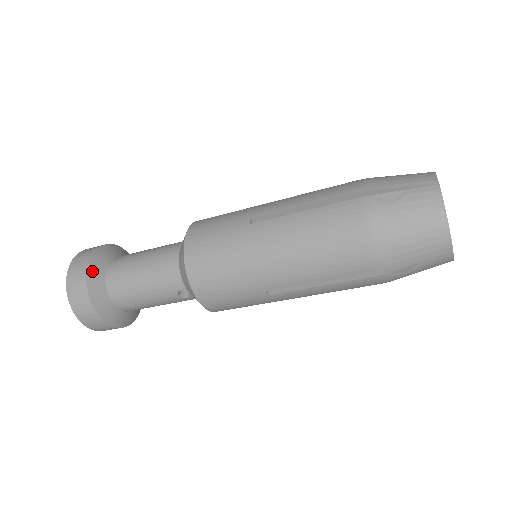
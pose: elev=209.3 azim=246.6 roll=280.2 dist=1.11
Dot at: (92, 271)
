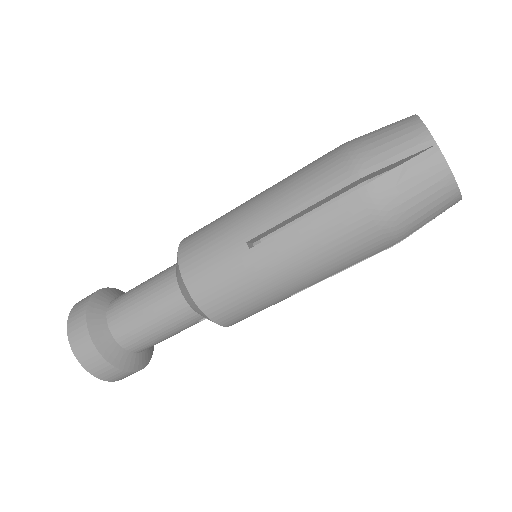
Dot at: (99, 342)
